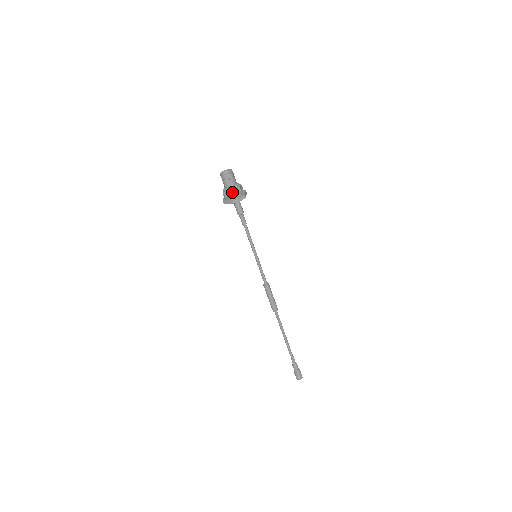
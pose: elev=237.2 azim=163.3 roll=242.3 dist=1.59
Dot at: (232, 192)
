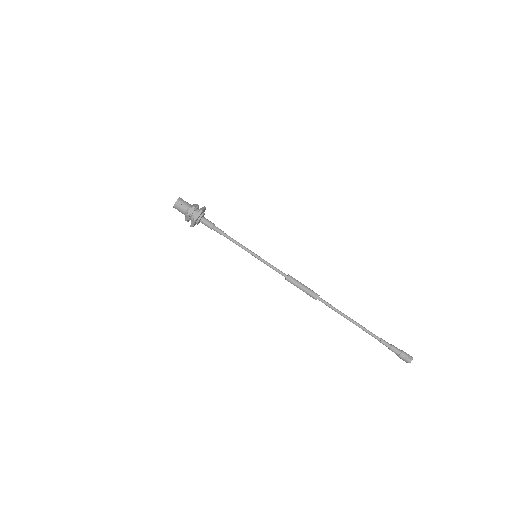
Dot at: (188, 213)
